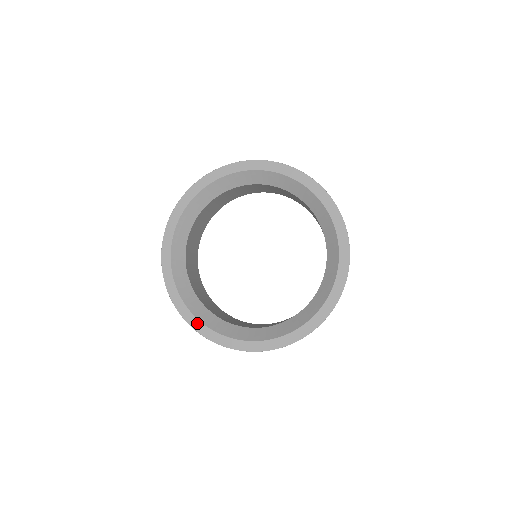
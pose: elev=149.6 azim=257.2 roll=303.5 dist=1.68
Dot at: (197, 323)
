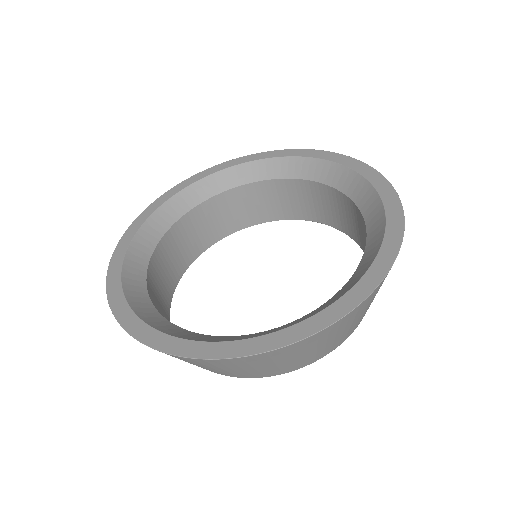
Dot at: (136, 323)
